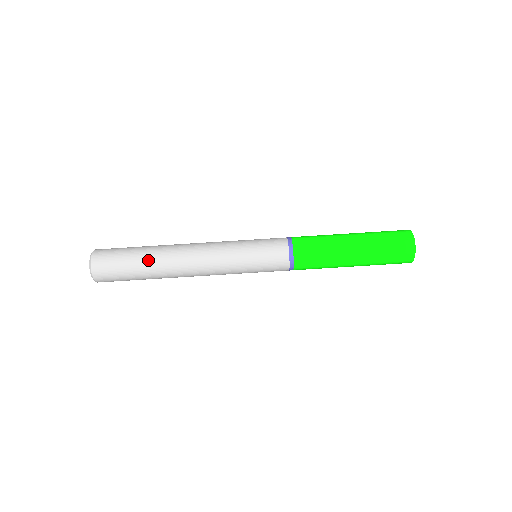
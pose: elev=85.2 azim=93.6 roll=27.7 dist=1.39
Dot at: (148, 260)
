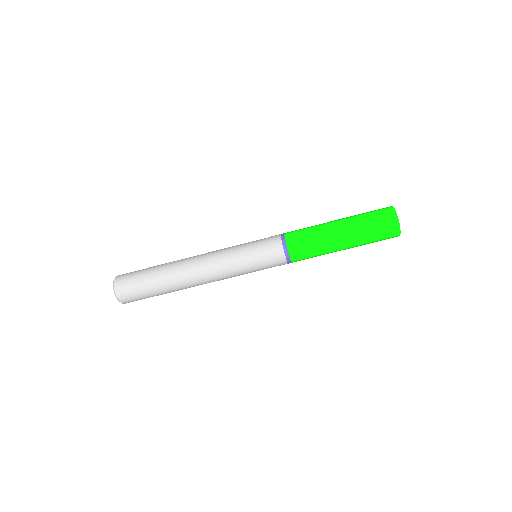
Dot at: (164, 285)
